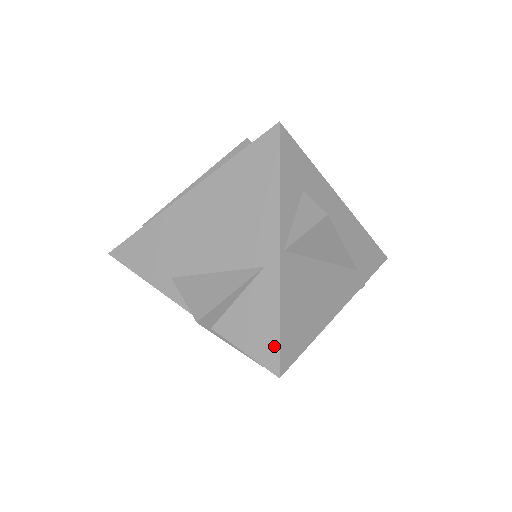
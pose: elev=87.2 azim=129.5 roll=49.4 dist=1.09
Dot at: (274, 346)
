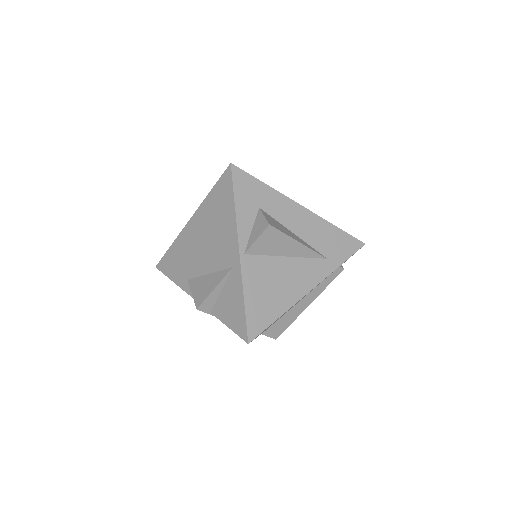
Dot at: (243, 322)
